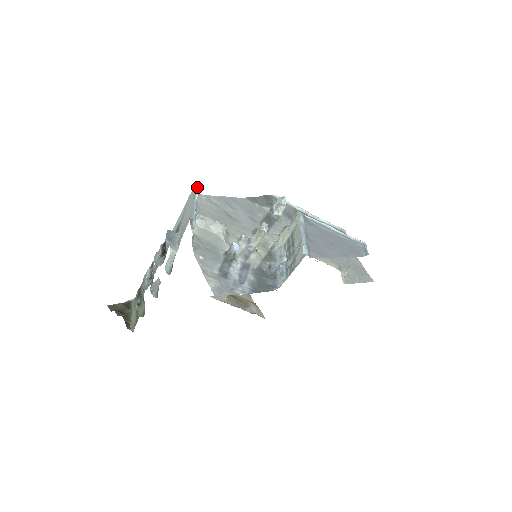
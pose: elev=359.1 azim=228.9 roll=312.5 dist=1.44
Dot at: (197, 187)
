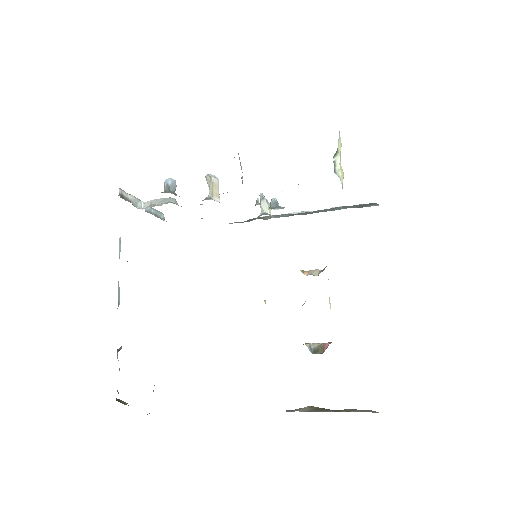
Dot at: (158, 211)
